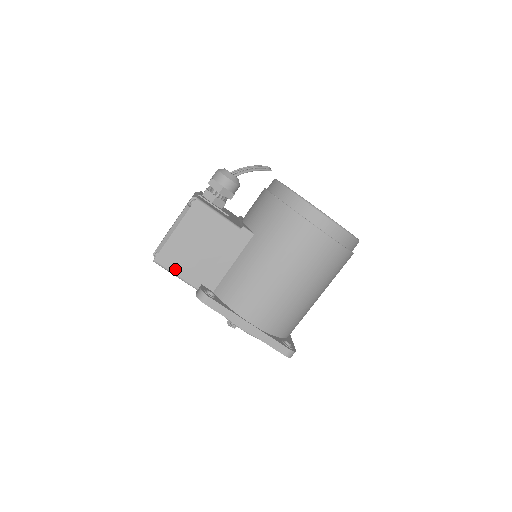
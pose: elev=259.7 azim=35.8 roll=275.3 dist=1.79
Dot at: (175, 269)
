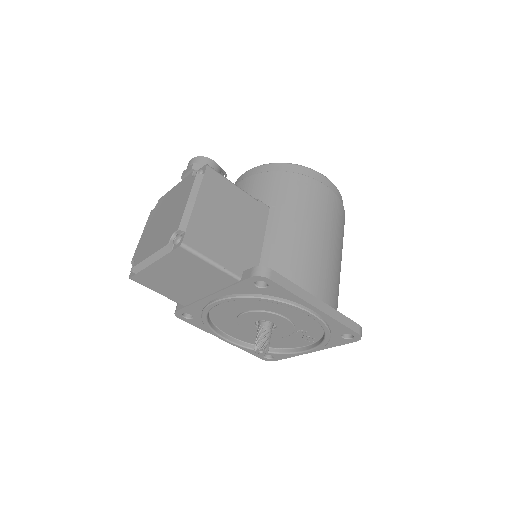
Dot at: (210, 253)
